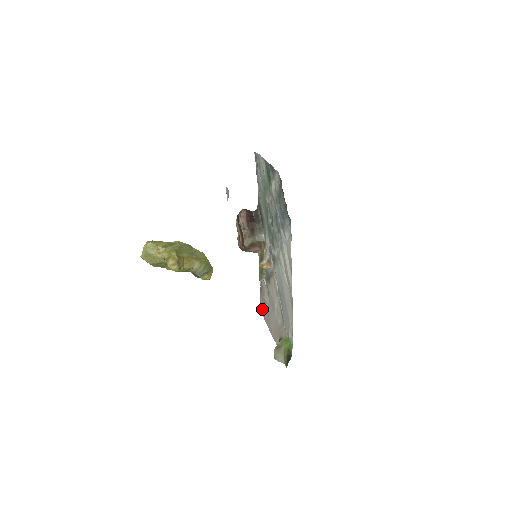
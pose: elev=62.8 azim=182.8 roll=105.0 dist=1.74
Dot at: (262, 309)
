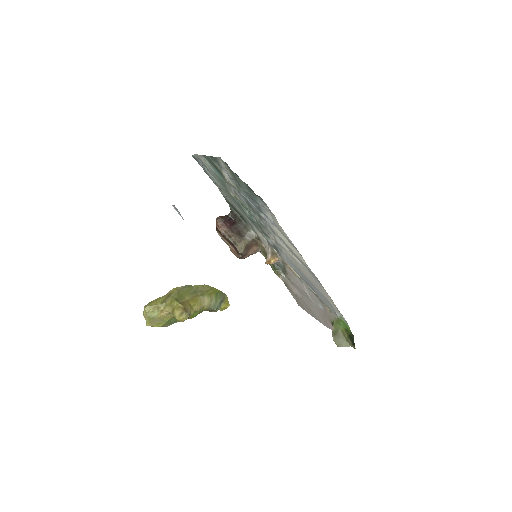
Dot at: (299, 304)
